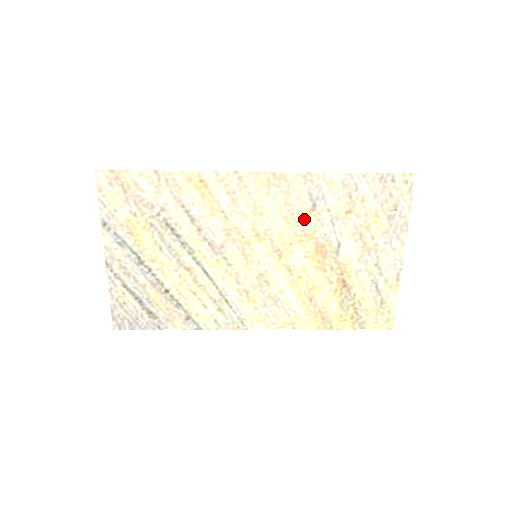
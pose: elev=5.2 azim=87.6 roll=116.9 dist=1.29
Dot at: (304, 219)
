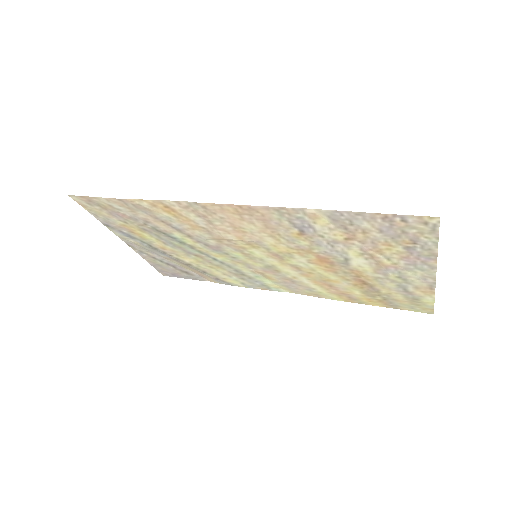
Dot at: (295, 239)
